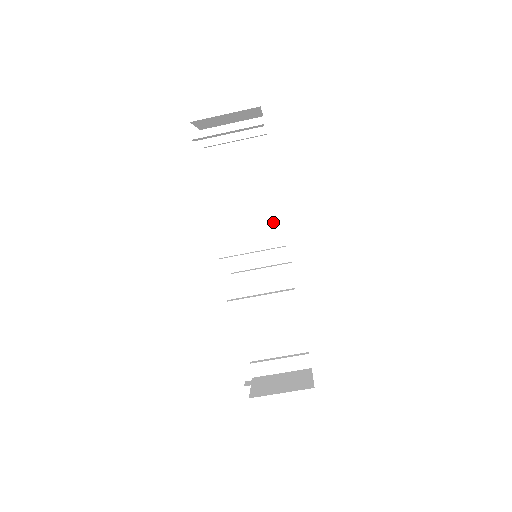
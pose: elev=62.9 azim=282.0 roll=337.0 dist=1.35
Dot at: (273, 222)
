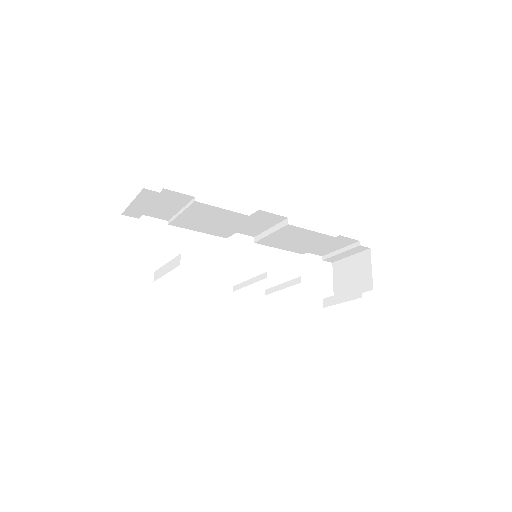
Dot at: (244, 220)
